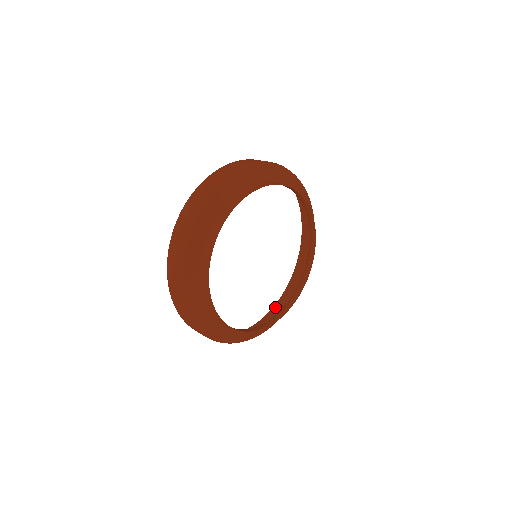
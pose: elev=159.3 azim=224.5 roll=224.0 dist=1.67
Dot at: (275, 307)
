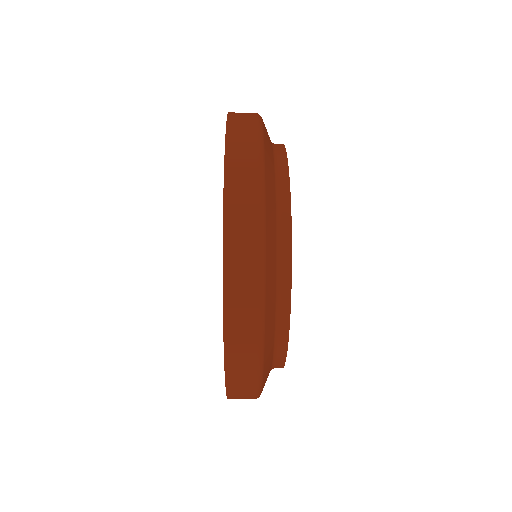
Dot at: occluded
